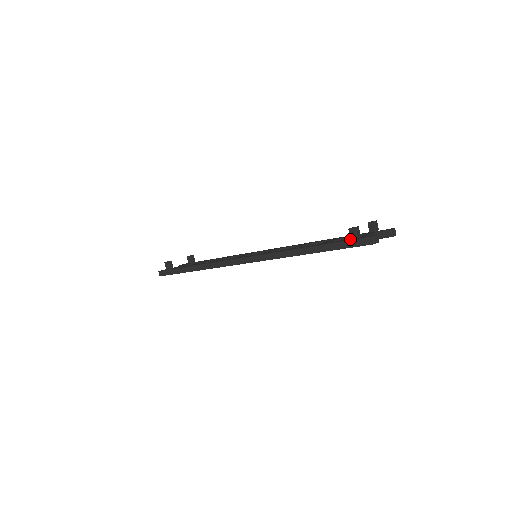
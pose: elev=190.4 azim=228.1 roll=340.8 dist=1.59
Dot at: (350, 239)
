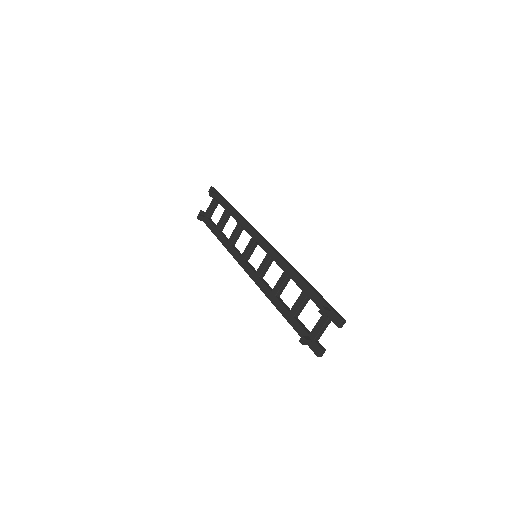
Dot at: occluded
